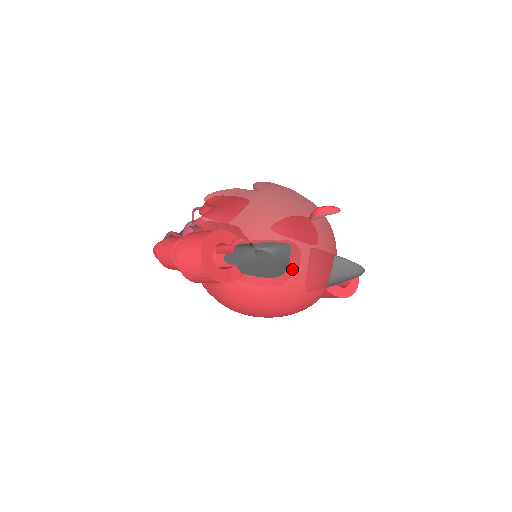
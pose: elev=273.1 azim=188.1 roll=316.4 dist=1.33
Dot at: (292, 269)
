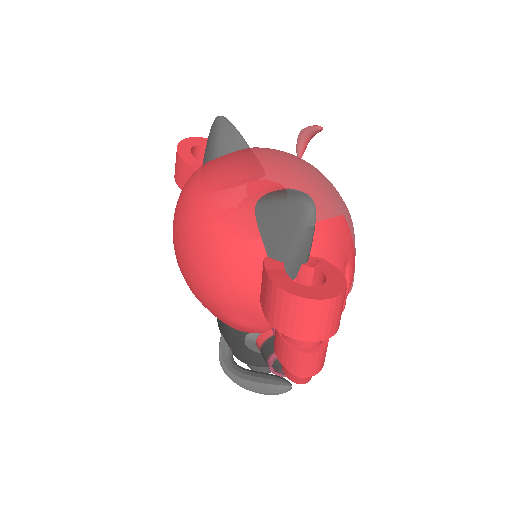
Dot at: (228, 155)
